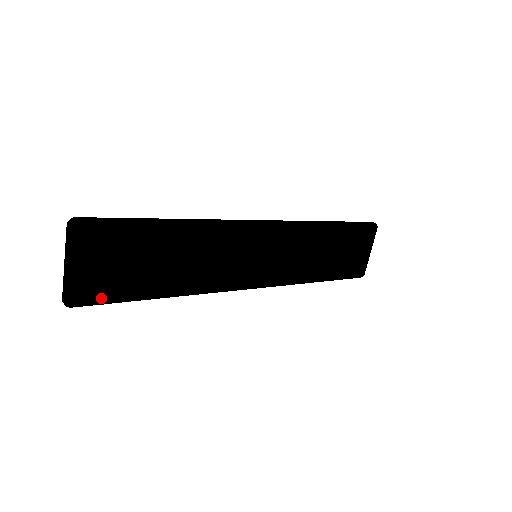
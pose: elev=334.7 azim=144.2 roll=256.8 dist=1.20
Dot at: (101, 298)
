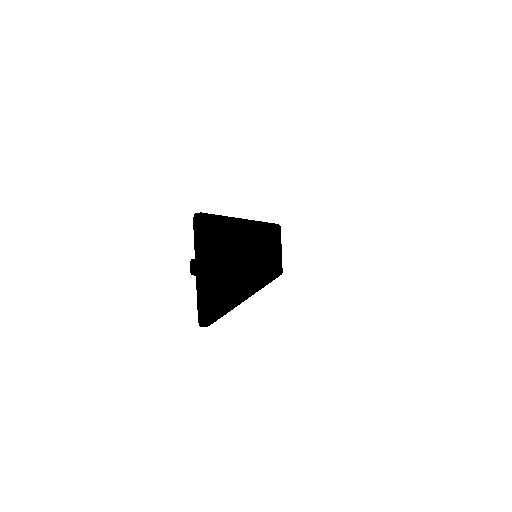
Dot at: (220, 310)
